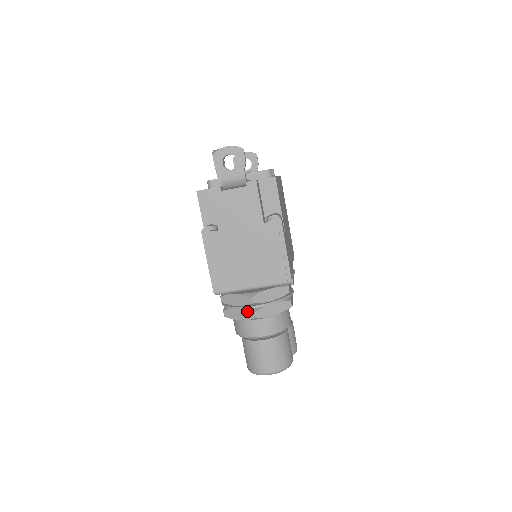
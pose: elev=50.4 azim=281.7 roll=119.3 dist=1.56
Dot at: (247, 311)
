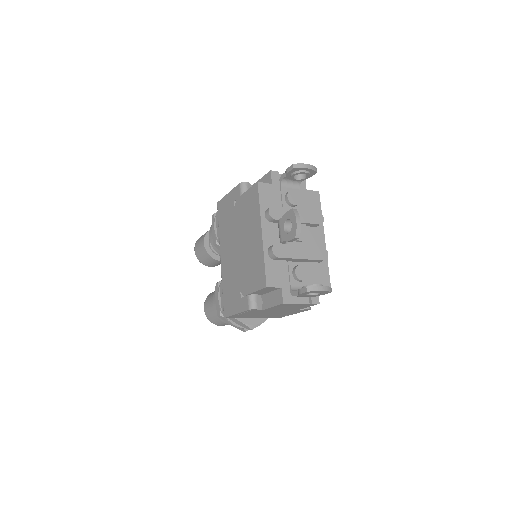
Dot at: (241, 328)
